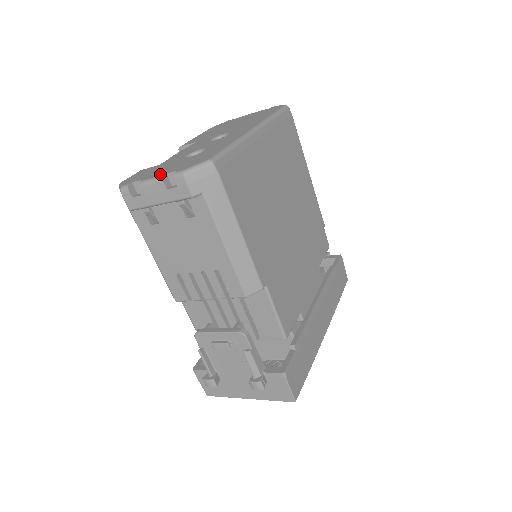
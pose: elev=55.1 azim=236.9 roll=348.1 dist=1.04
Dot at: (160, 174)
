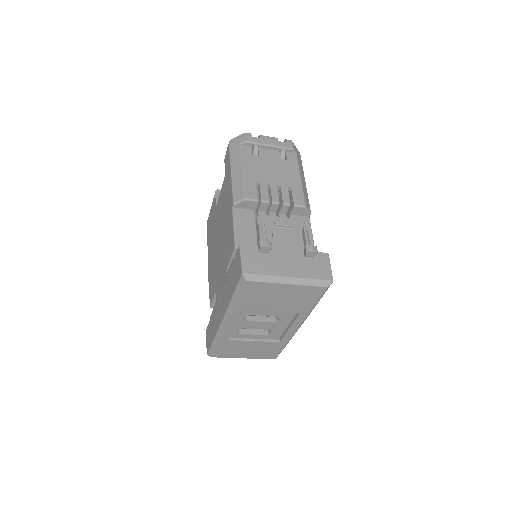
Dot at: occluded
